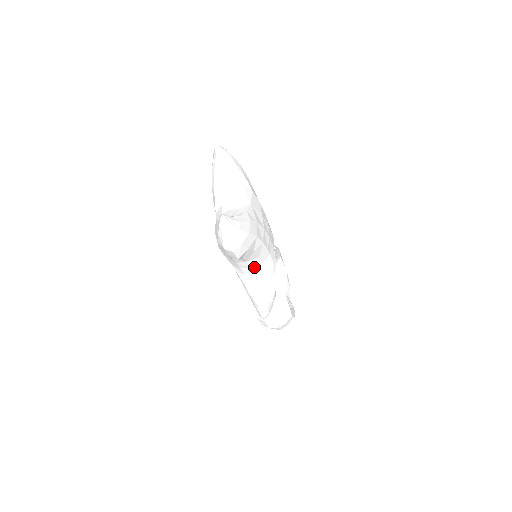
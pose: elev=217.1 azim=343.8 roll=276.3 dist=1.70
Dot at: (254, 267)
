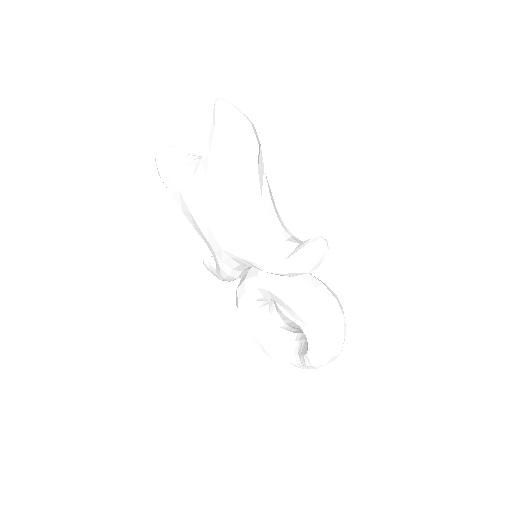
Dot at: (270, 217)
